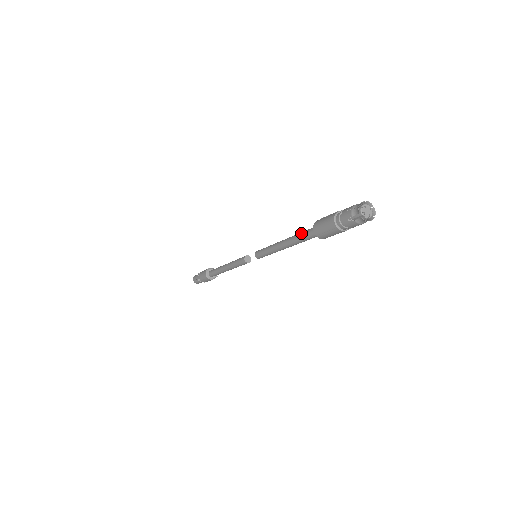
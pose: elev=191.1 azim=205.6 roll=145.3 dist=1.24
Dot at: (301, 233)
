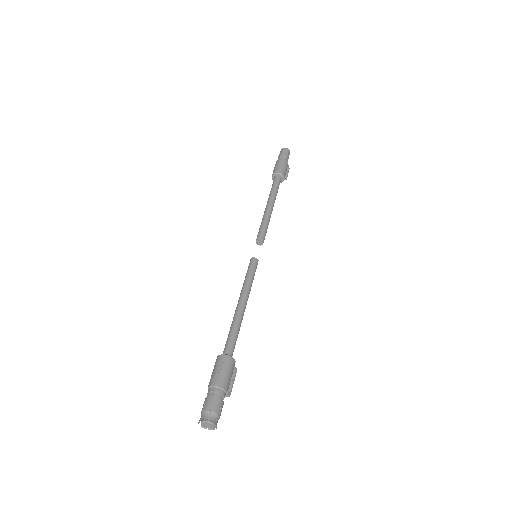
Dot at: (229, 333)
